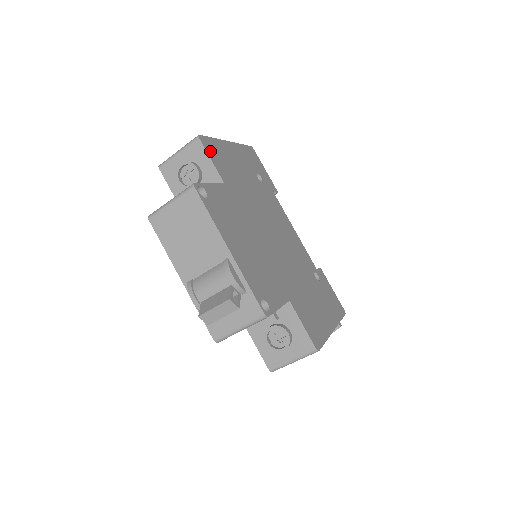
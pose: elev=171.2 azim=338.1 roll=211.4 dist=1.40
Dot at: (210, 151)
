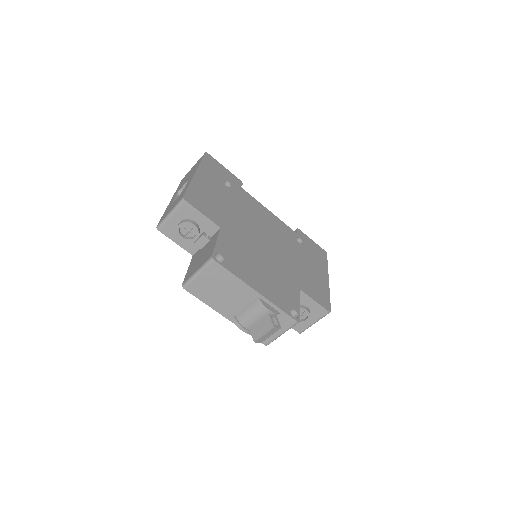
Dot at: (197, 205)
